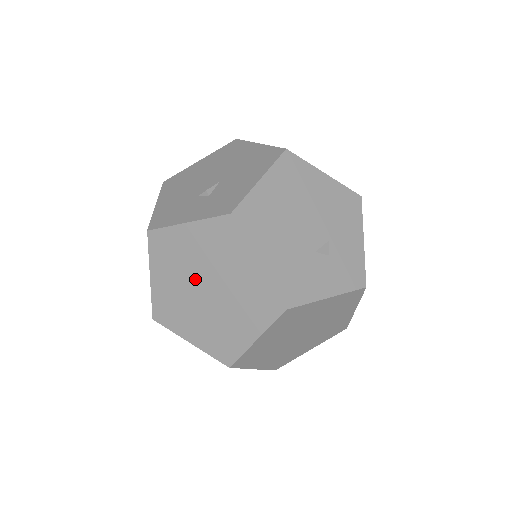
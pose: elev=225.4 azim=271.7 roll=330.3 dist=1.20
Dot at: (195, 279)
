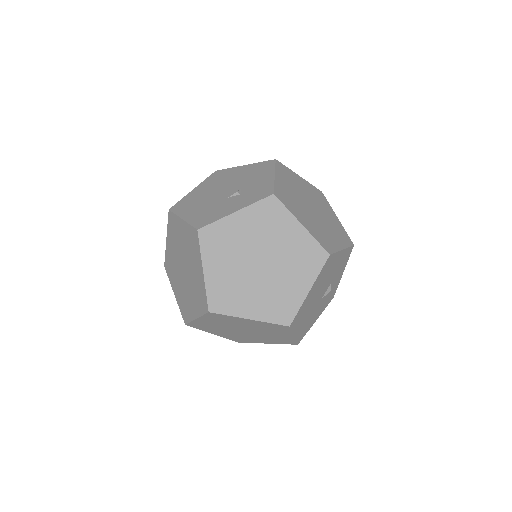
Dot at: (179, 268)
